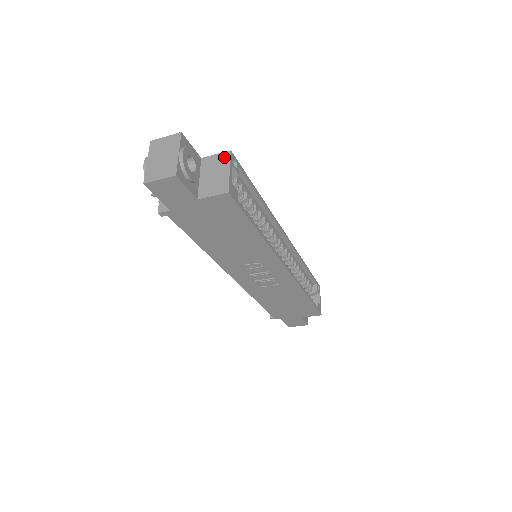
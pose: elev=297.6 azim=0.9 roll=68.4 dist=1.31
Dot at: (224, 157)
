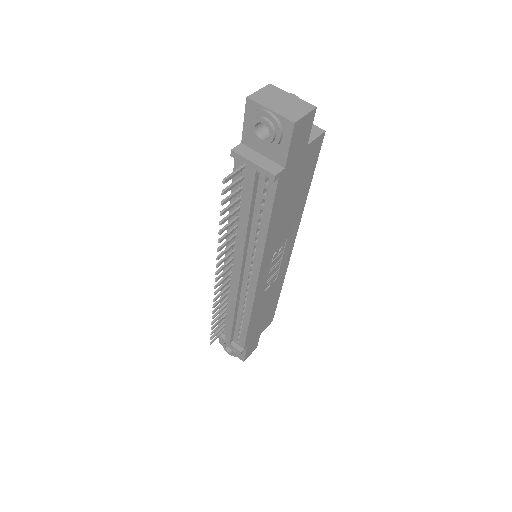
Dot at: occluded
